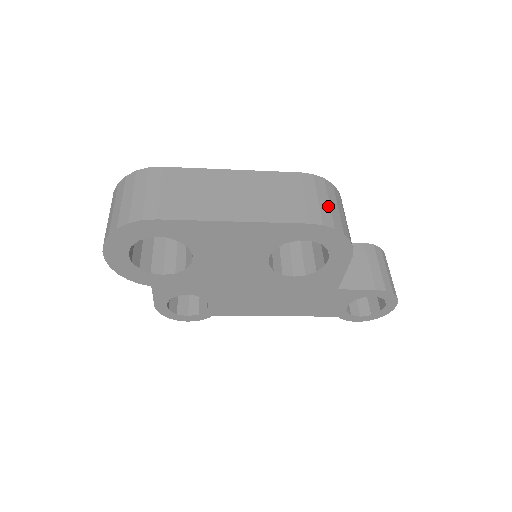
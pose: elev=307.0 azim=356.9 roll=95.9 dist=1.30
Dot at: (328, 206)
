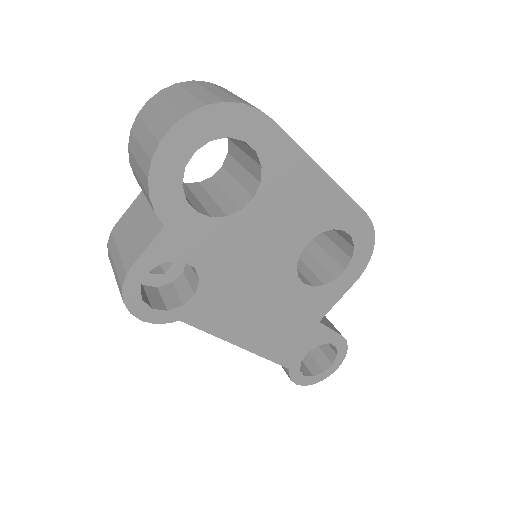
Dot at: occluded
